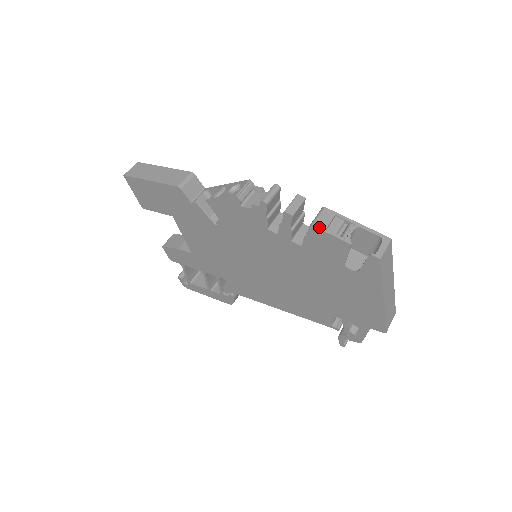
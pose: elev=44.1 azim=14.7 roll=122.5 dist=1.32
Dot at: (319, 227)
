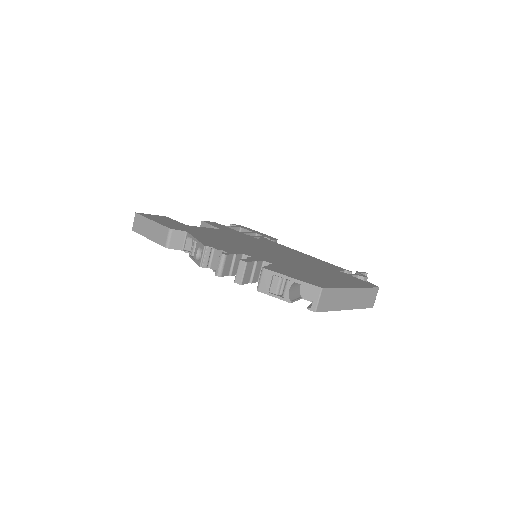
Dot at: (263, 291)
